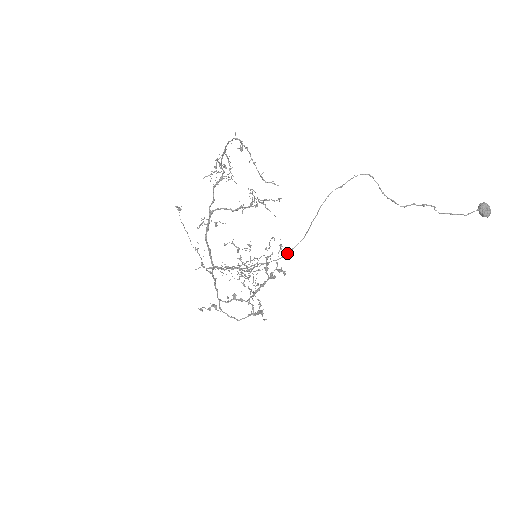
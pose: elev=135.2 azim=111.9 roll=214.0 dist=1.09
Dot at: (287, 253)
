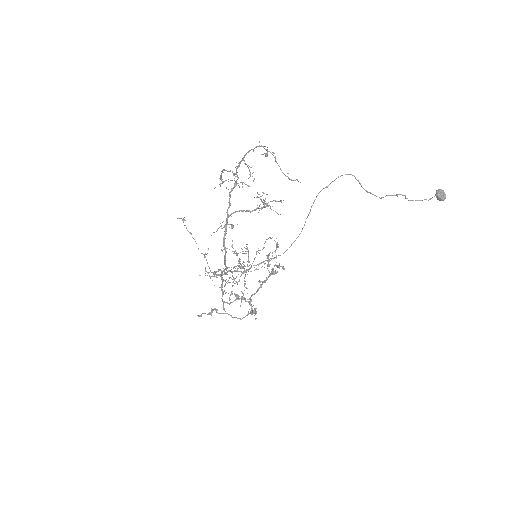
Dot at: occluded
